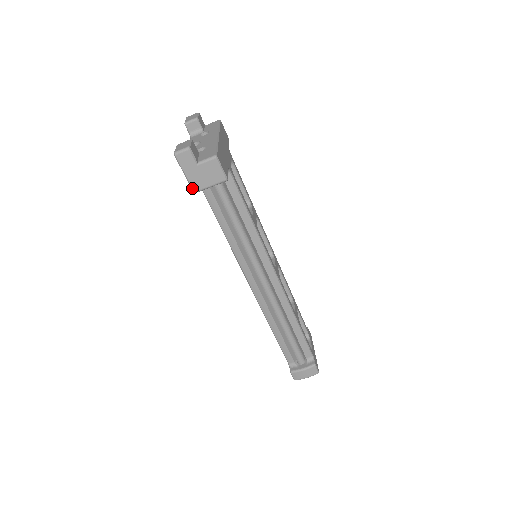
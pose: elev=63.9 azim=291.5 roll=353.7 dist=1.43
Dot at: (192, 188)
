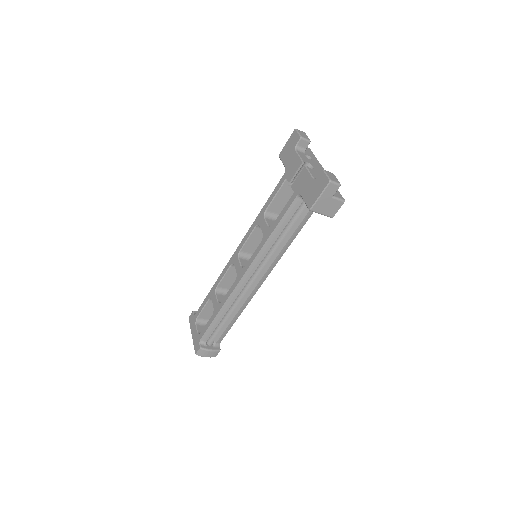
Dot at: (313, 207)
